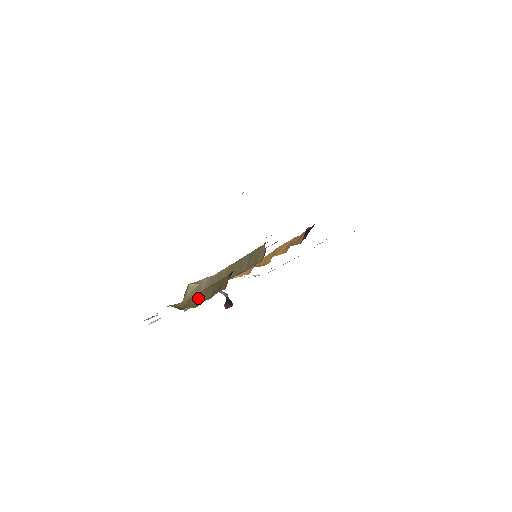
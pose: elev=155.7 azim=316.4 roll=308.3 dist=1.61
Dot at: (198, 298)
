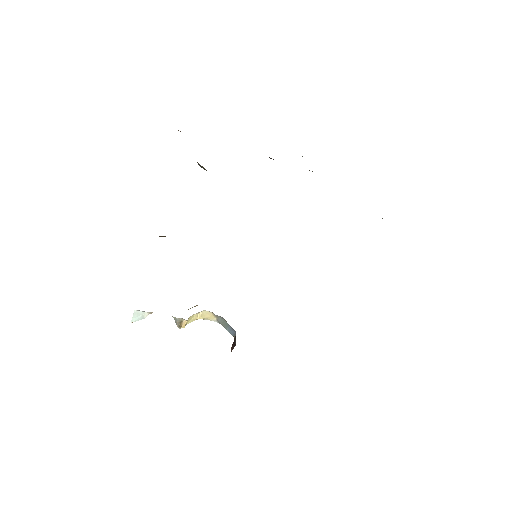
Dot at: occluded
